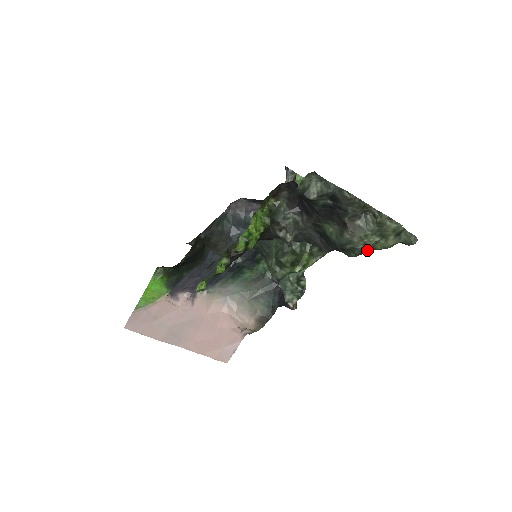
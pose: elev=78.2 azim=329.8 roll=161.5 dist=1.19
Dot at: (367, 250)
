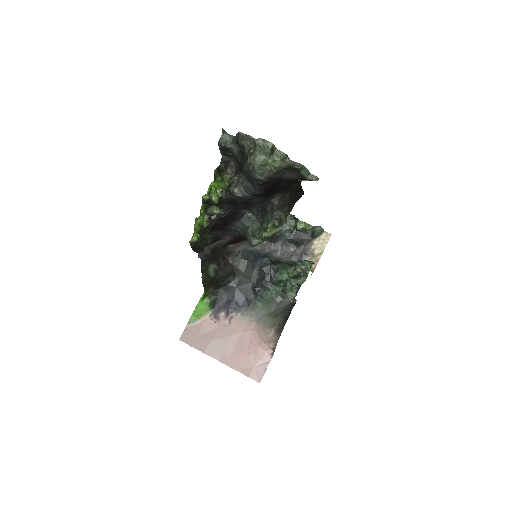
Dot at: (268, 174)
